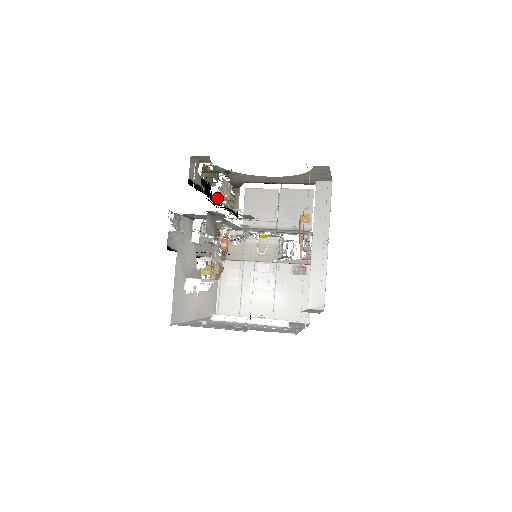
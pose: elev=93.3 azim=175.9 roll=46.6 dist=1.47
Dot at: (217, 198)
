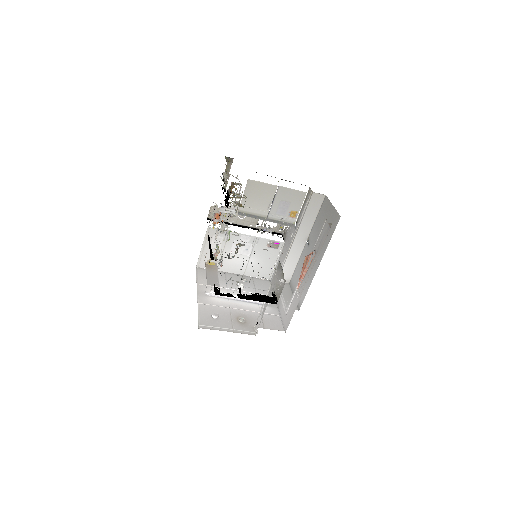
Dot at: occluded
